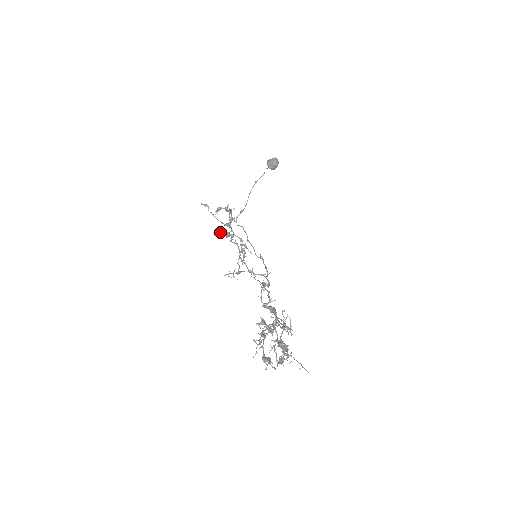
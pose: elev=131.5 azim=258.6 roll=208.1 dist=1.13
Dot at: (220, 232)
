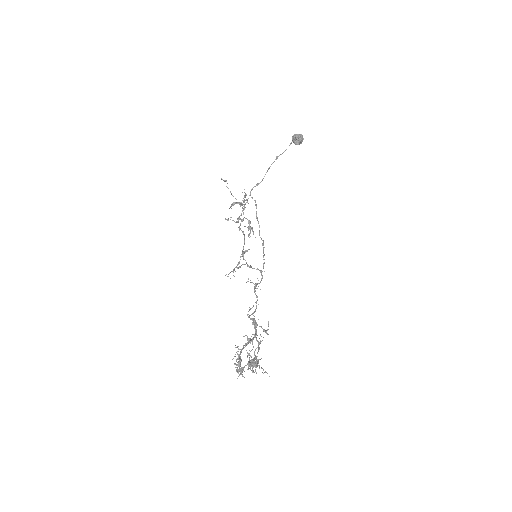
Dot at: occluded
